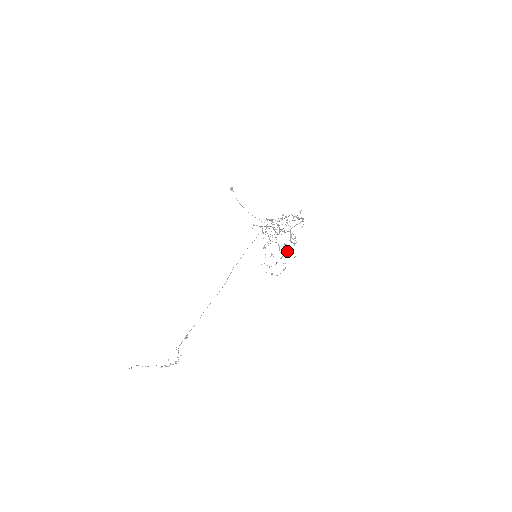
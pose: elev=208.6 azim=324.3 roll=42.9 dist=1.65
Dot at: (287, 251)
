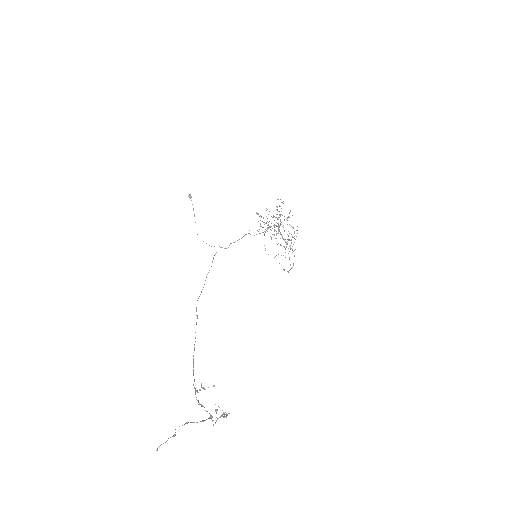
Dot at: occluded
